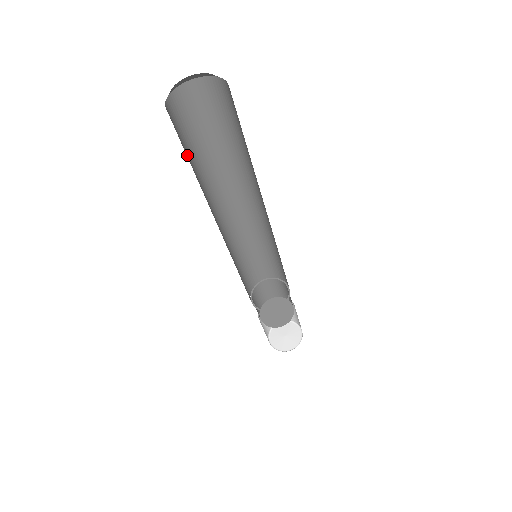
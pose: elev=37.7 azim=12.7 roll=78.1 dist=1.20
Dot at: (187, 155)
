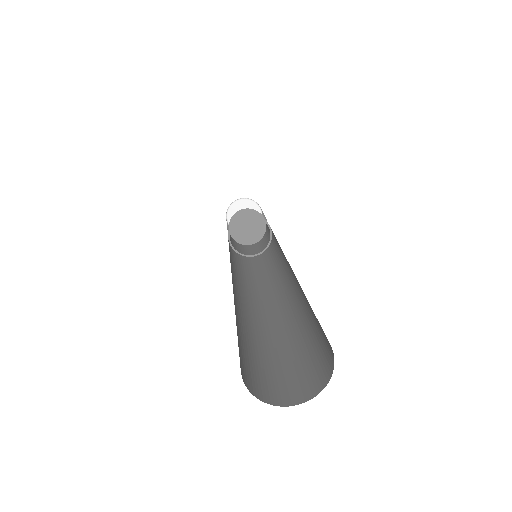
Dot at: (244, 348)
